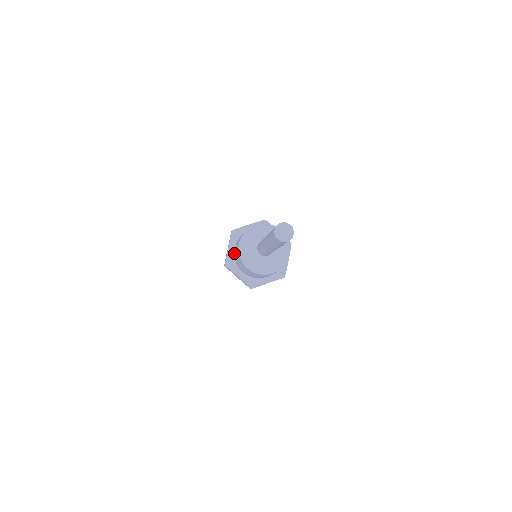
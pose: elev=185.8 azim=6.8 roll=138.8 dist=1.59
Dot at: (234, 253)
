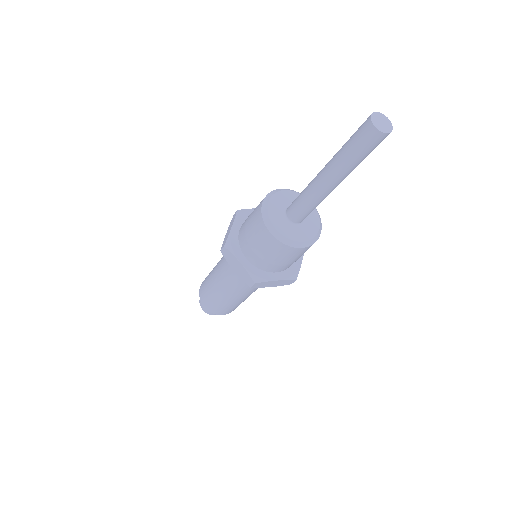
Dot at: (239, 233)
